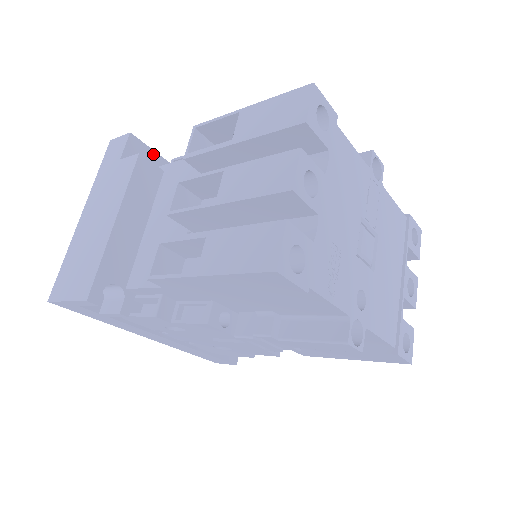
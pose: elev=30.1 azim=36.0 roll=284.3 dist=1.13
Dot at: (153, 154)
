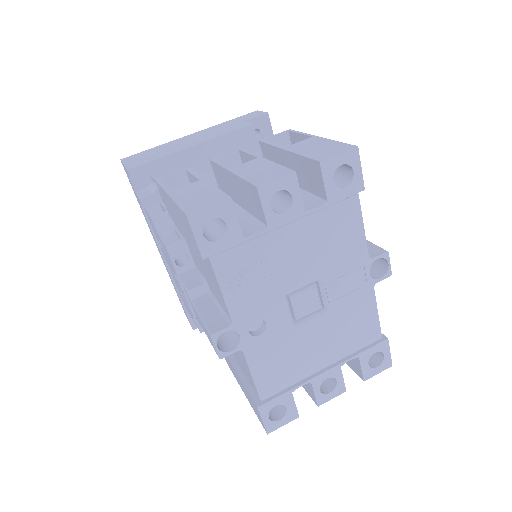
Dot at: occluded
